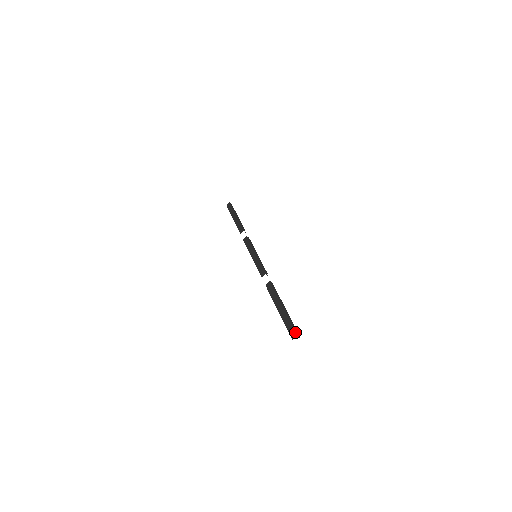
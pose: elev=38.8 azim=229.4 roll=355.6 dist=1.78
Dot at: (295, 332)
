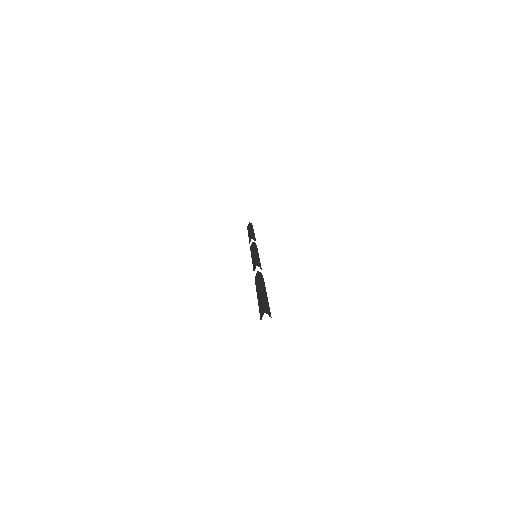
Dot at: (263, 310)
